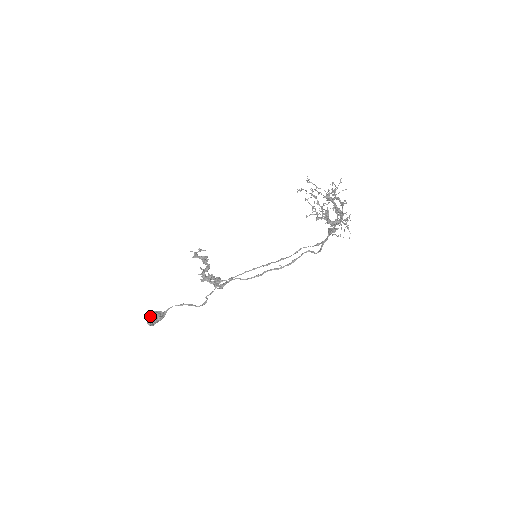
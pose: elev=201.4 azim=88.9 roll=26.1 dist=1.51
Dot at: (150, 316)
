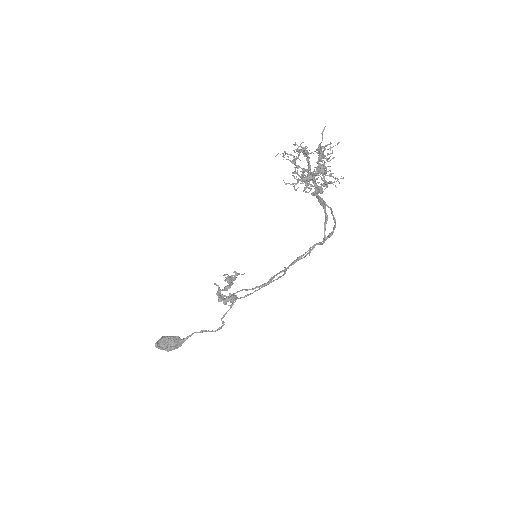
Dot at: (161, 338)
